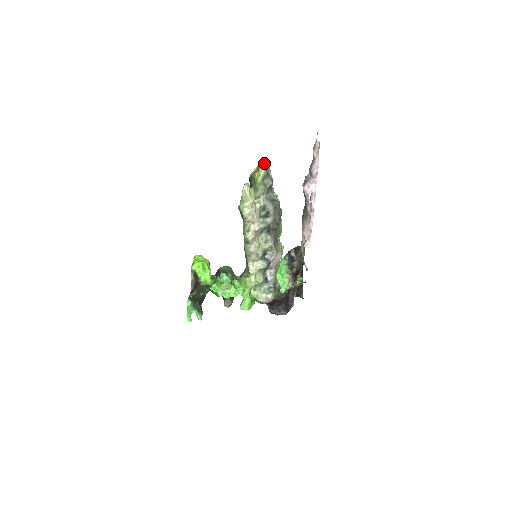
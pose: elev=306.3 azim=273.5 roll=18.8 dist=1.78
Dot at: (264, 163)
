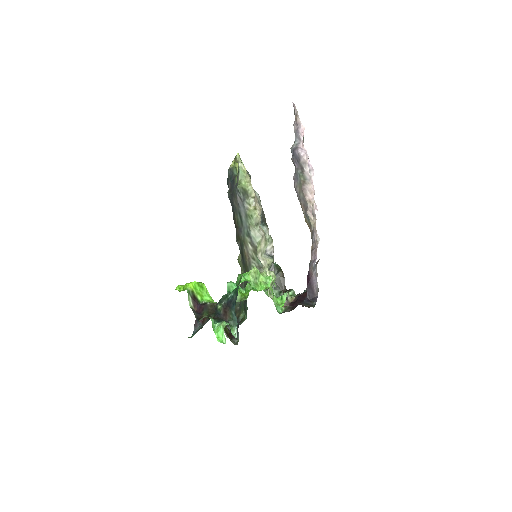
Dot at: (239, 156)
